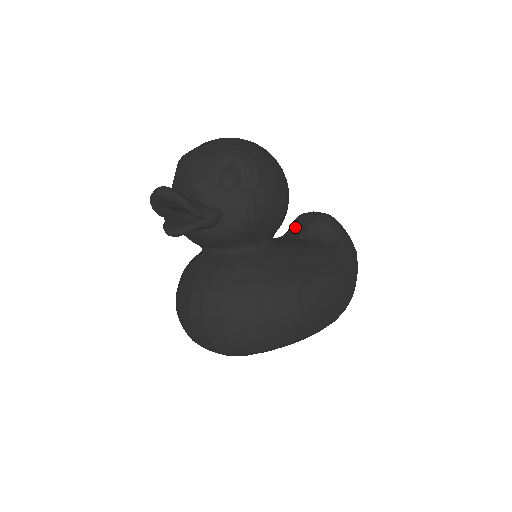
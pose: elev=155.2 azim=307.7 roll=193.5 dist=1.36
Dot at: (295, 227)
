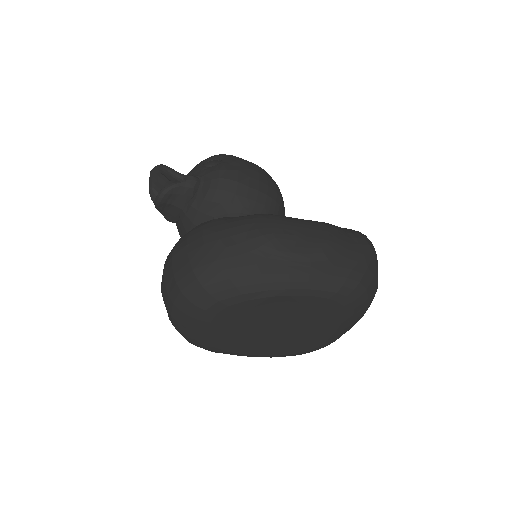
Dot at: occluded
